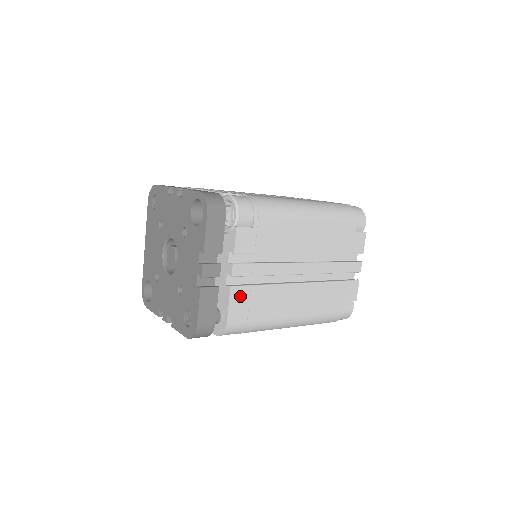
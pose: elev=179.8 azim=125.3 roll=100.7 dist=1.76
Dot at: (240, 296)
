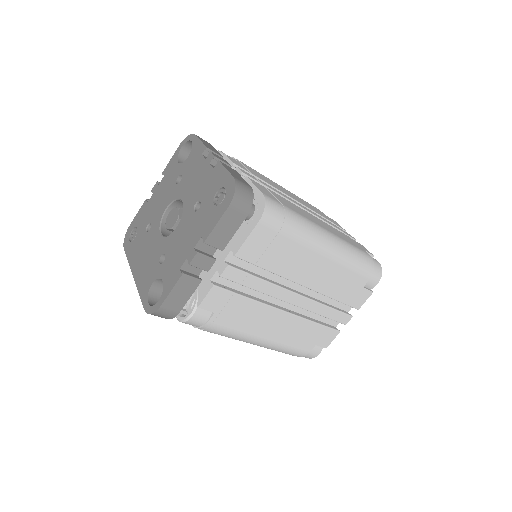
Dot at: occluded
